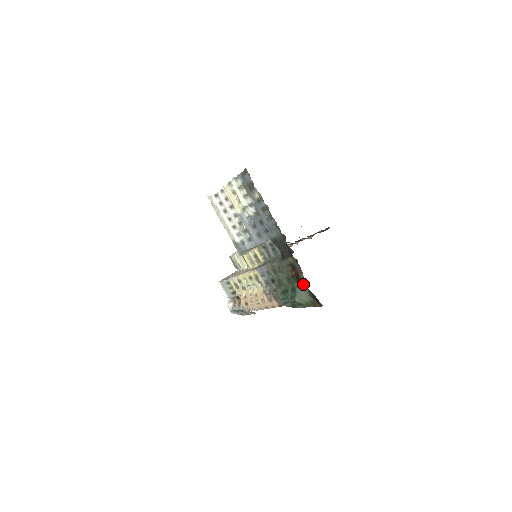
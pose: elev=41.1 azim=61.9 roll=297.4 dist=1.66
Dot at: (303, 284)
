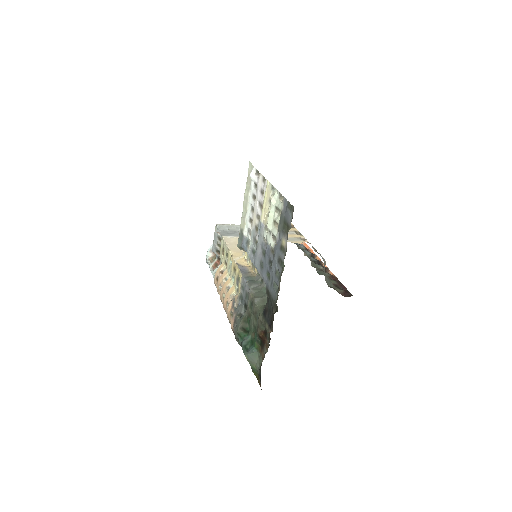
Dot at: (262, 354)
